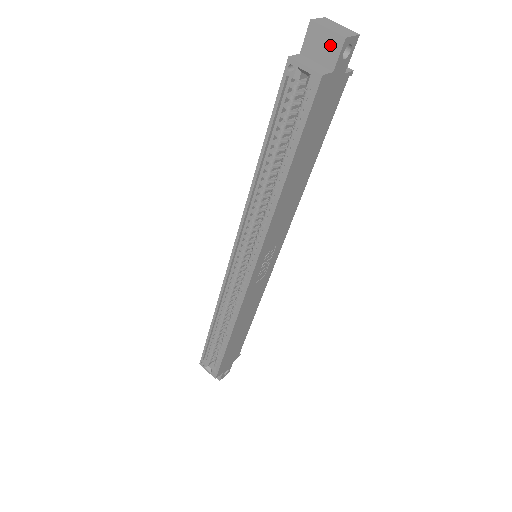
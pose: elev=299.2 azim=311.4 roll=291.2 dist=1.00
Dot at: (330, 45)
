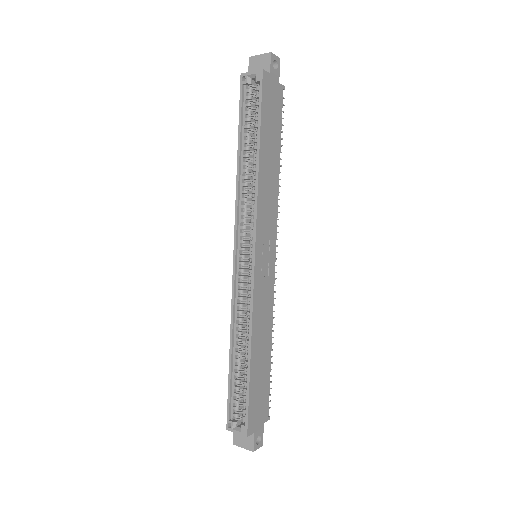
Dot at: (264, 61)
